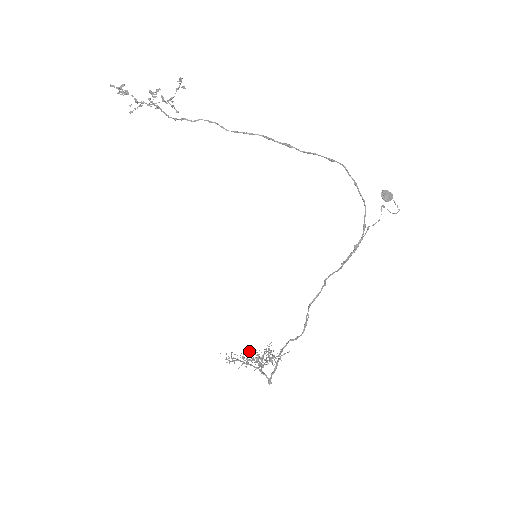
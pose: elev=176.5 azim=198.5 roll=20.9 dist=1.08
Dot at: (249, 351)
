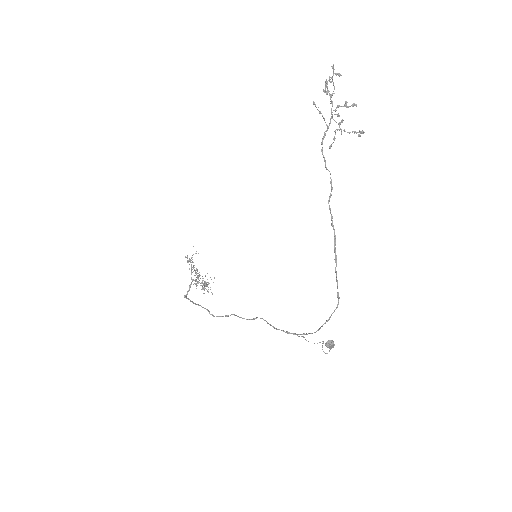
Dot at: (195, 275)
